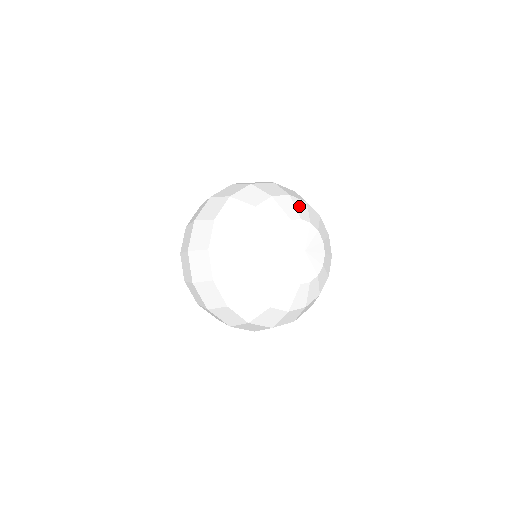
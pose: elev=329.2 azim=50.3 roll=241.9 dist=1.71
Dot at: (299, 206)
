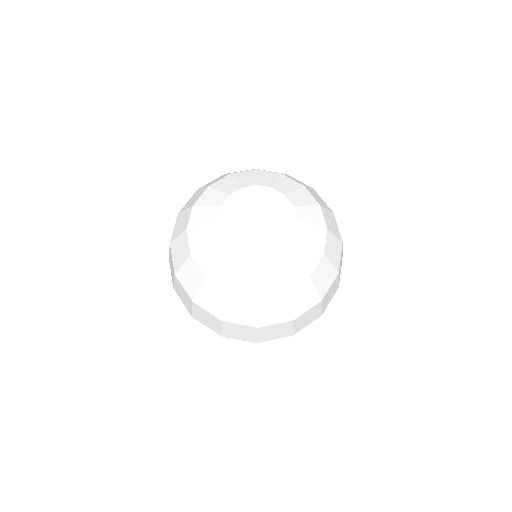
Dot at: (285, 182)
